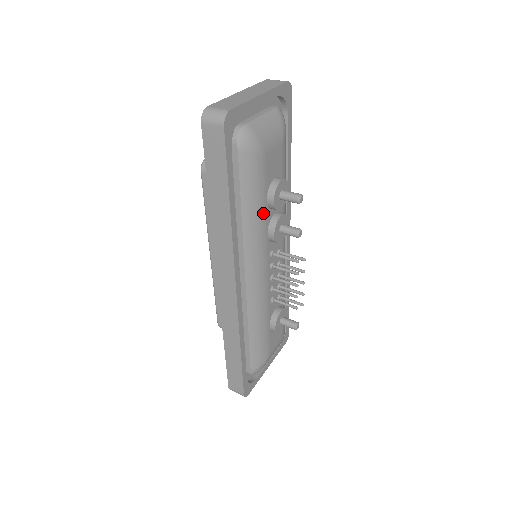
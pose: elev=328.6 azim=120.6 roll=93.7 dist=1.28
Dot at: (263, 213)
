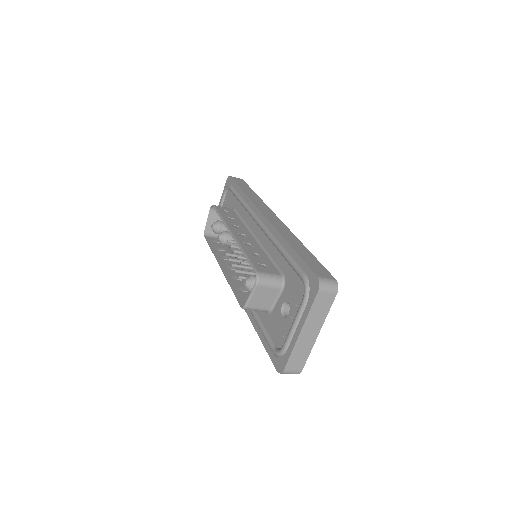
Dot at: occluded
